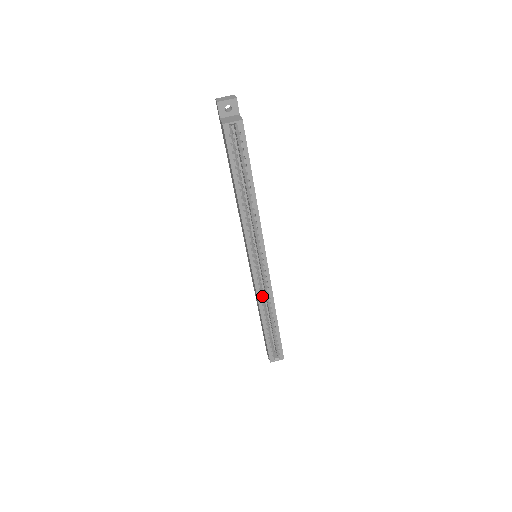
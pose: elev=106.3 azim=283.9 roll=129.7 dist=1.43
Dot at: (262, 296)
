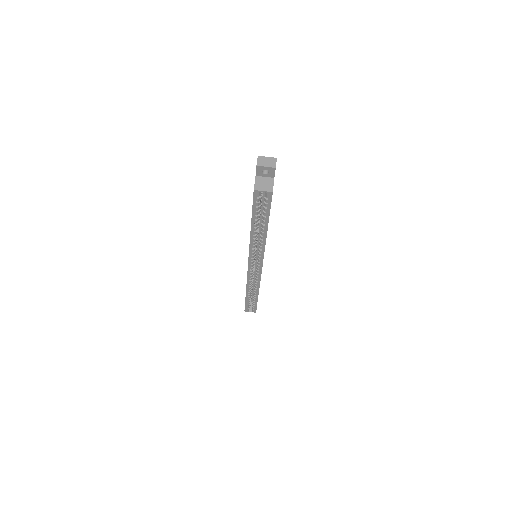
Dot at: (251, 281)
